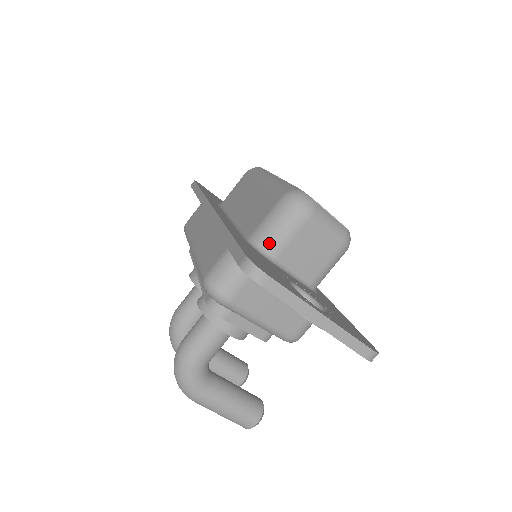
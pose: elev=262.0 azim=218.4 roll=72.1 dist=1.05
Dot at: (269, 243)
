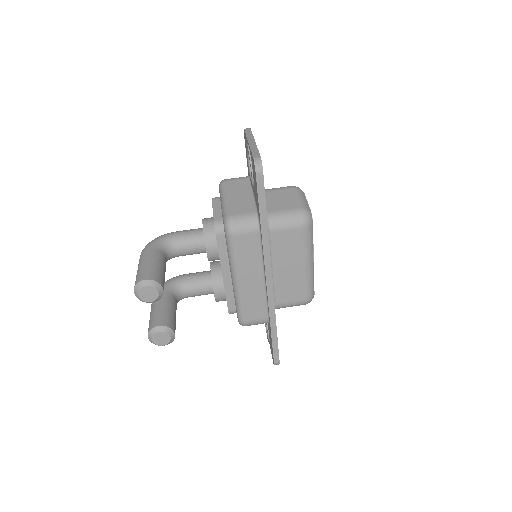
Dot at: (266, 189)
